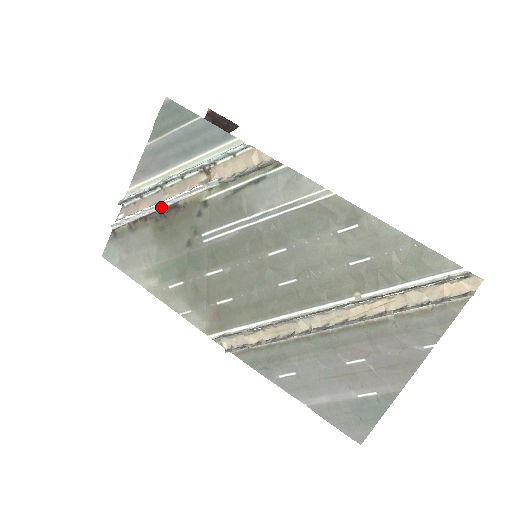
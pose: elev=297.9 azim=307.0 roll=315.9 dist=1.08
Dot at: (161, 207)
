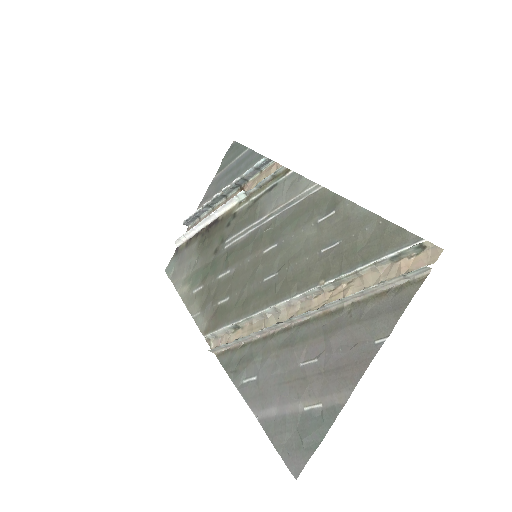
Dot at: (208, 223)
